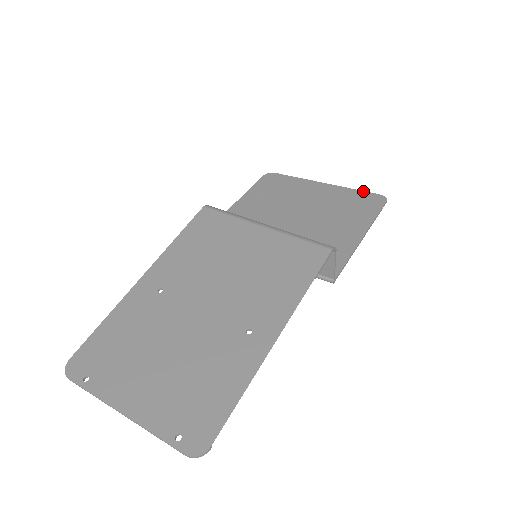
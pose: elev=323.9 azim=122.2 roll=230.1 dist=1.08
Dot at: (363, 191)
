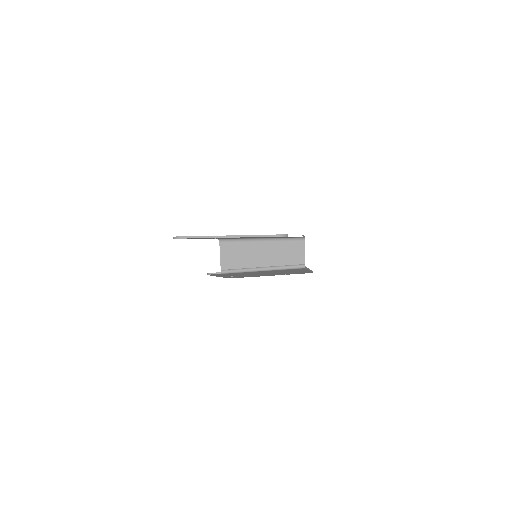
Dot at: occluded
